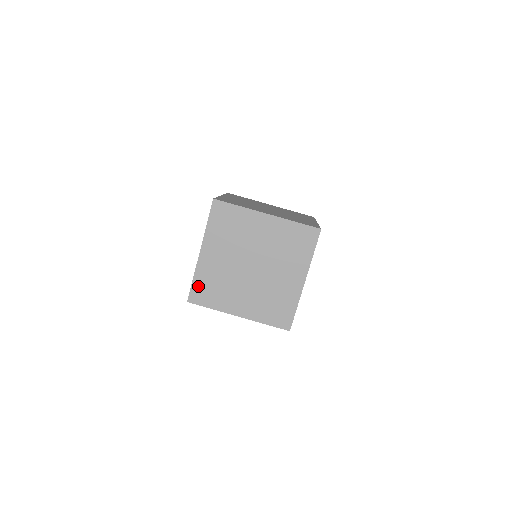
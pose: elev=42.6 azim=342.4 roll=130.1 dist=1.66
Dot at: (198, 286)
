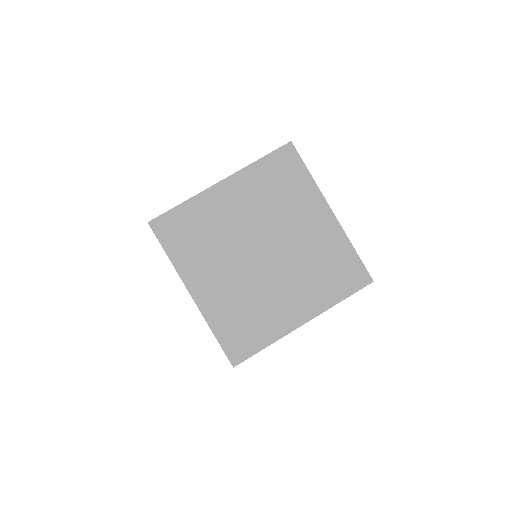
Dot at: (179, 216)
